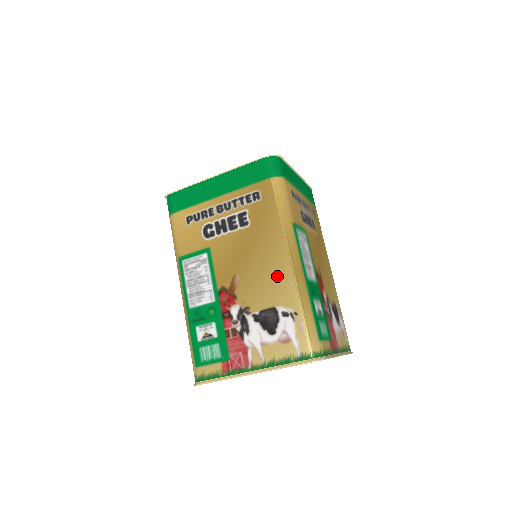
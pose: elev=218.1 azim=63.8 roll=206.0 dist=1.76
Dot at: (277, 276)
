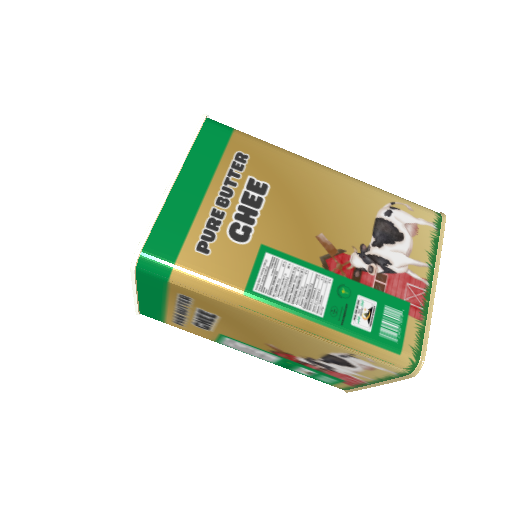
Dot at: (296, 339)
